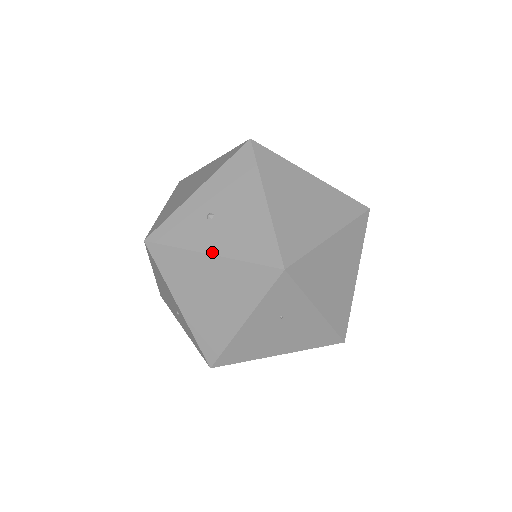
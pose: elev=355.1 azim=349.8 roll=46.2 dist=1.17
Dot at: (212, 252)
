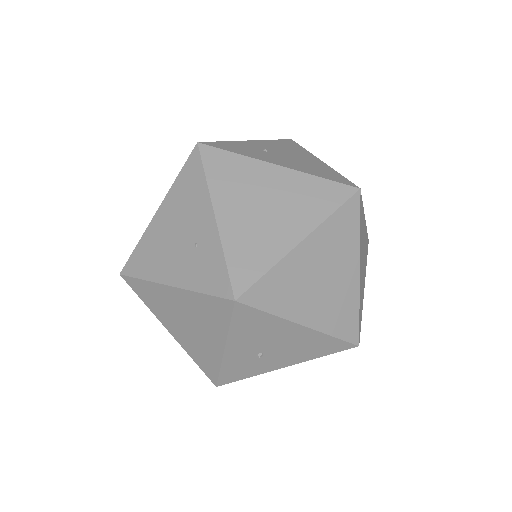
Dot at: (286, 366)
